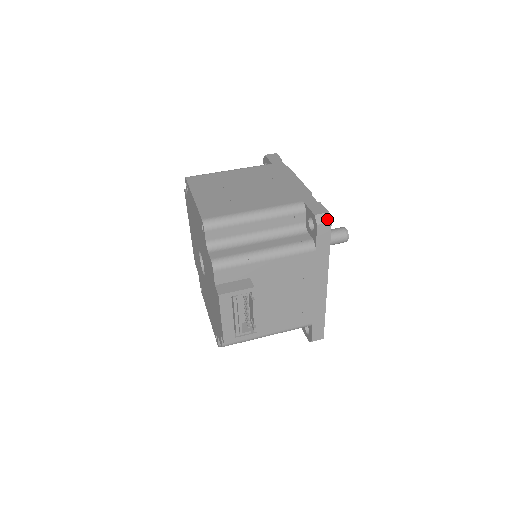
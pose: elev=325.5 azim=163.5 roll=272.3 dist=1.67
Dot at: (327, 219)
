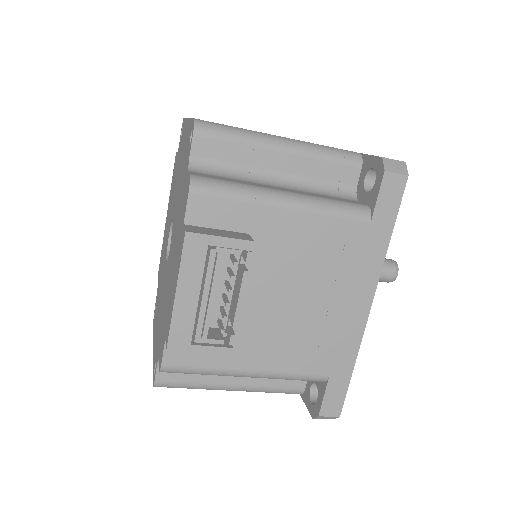
Dot at: (401, 169)
